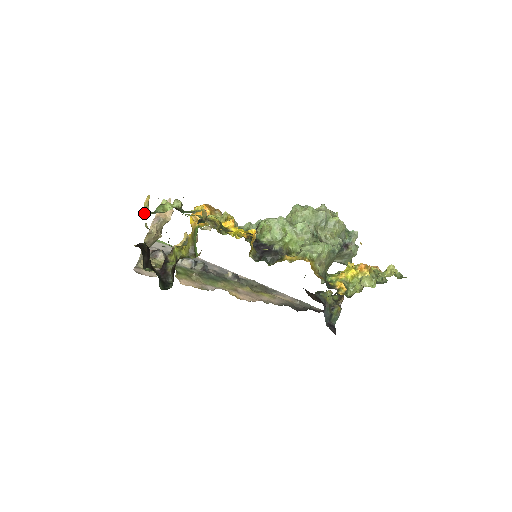
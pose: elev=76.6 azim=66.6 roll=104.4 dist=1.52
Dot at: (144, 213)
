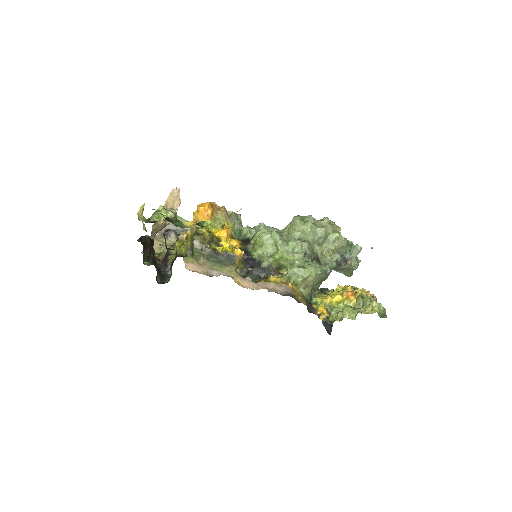
Dot at: occluded
